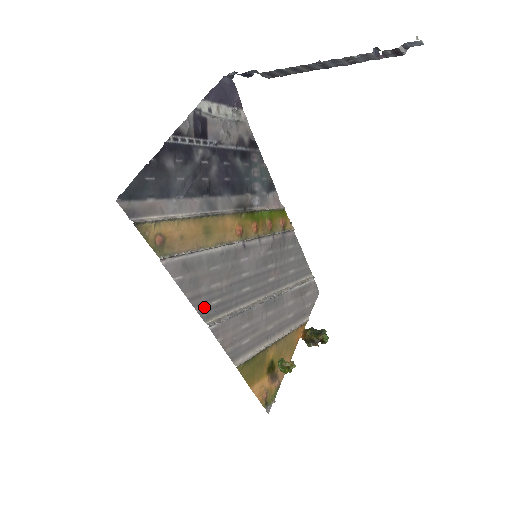
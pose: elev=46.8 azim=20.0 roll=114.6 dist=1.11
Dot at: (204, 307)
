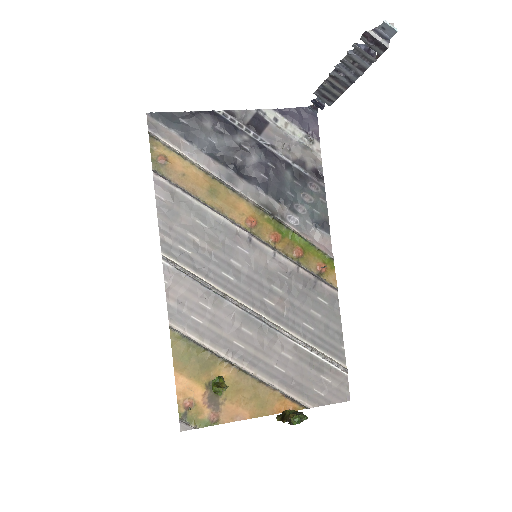
Dot at: (169, 241)
